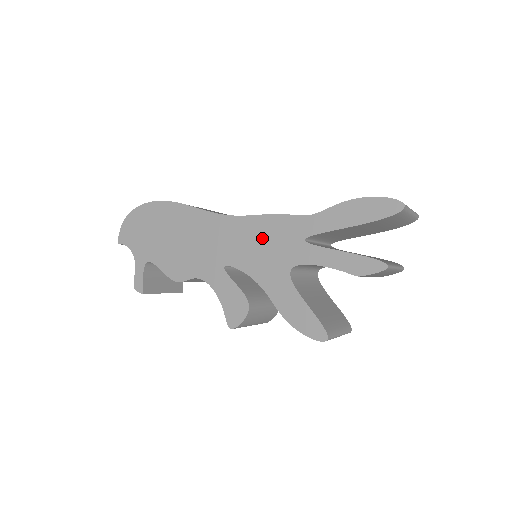
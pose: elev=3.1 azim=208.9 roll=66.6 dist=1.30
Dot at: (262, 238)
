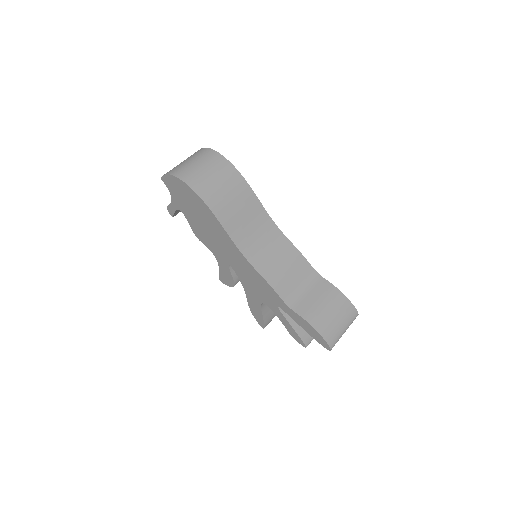
Dot at: (257, 282)
